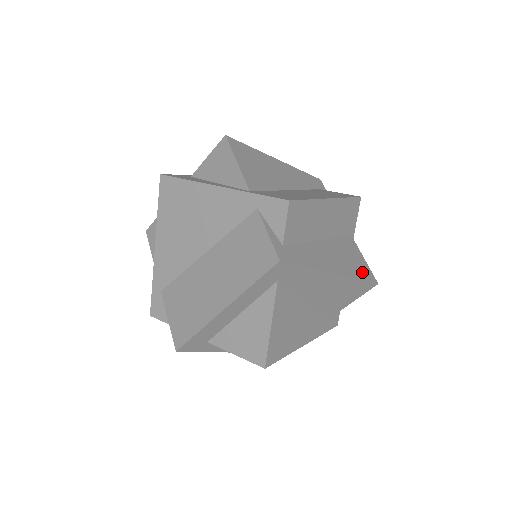
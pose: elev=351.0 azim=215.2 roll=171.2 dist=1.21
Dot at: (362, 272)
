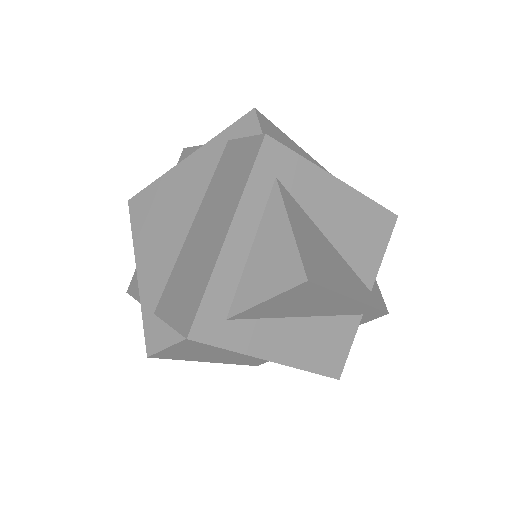
Dot at: occluded
